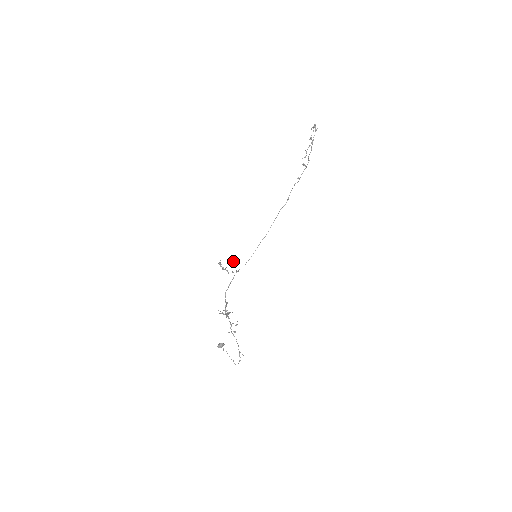
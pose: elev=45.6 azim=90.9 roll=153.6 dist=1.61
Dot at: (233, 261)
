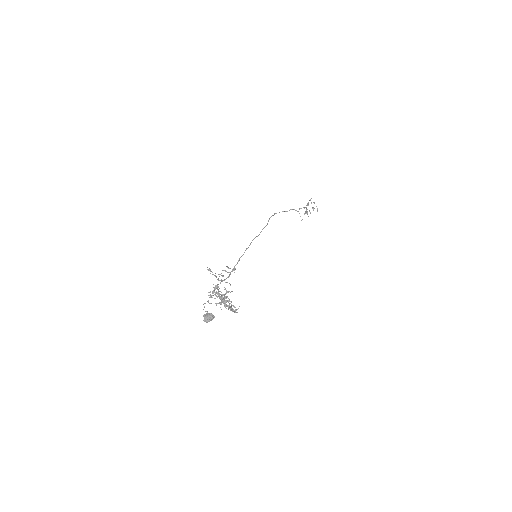
Dot at: (227, 267)
